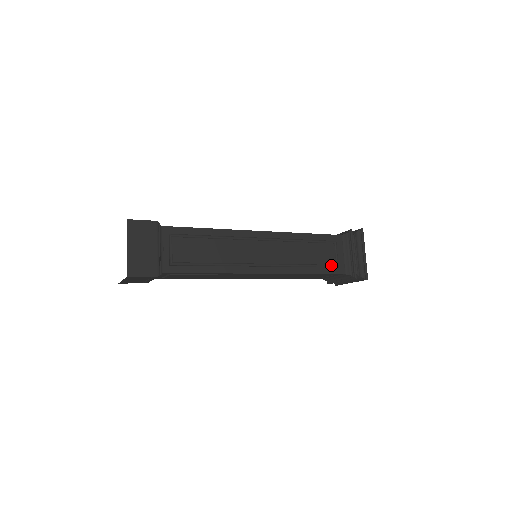
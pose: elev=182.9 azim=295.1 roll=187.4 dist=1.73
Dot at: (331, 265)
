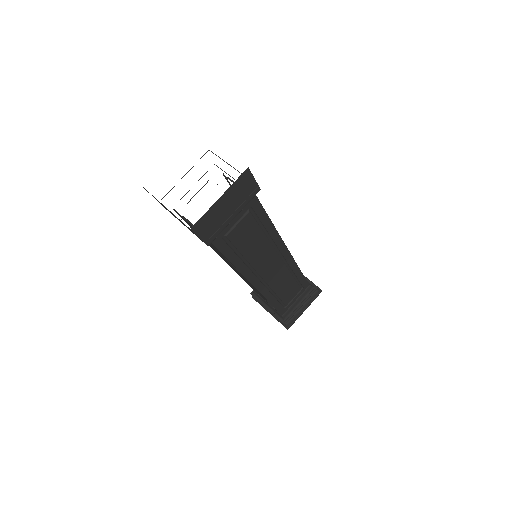
Dot at: (284, 304)
